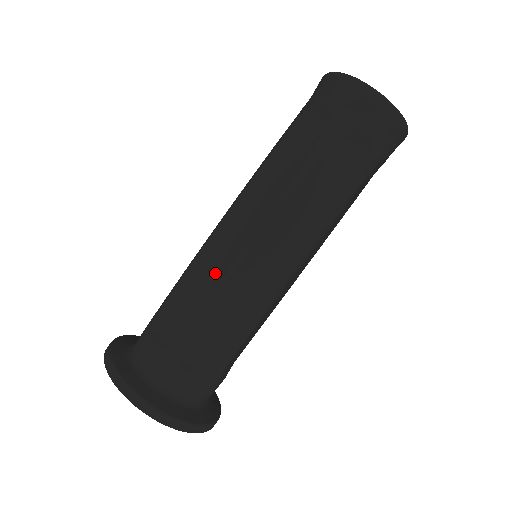
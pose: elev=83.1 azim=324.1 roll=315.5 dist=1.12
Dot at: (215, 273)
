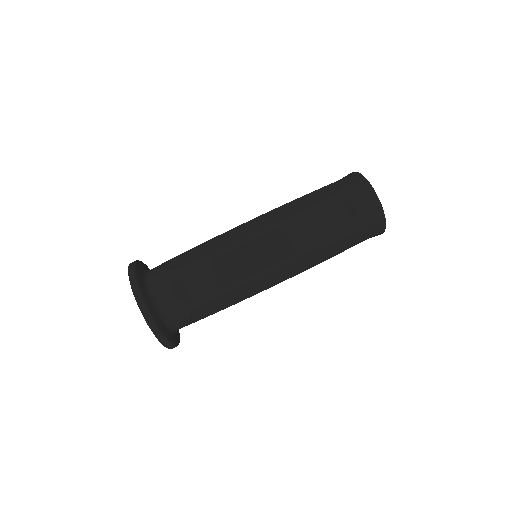
Dot at: (239, 273)
